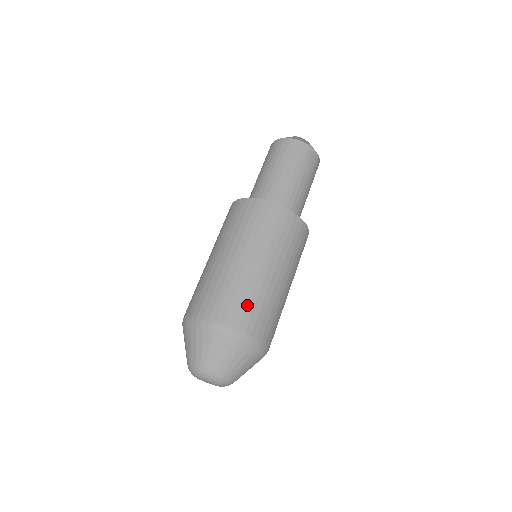
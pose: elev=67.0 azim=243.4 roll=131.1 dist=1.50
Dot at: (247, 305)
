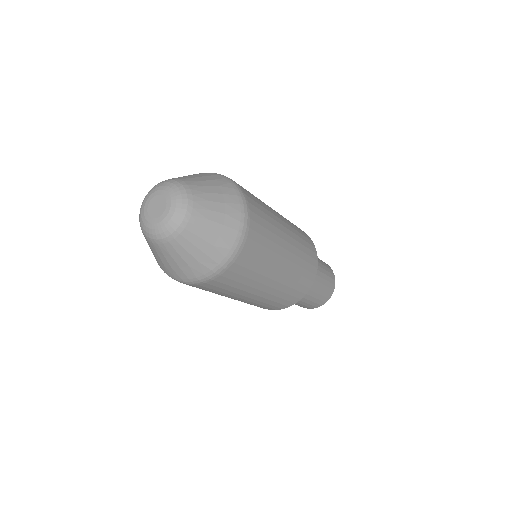
Dot at: (256, 199)
